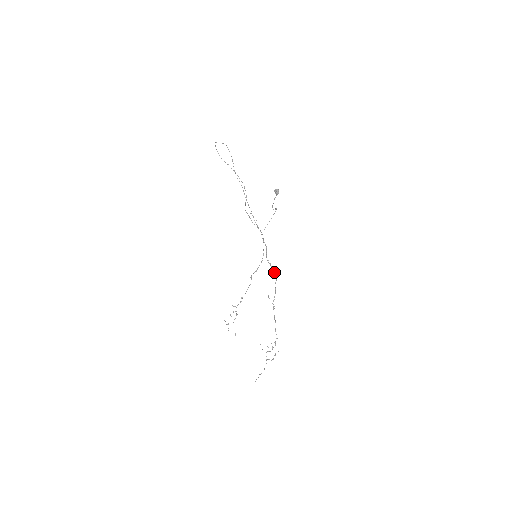
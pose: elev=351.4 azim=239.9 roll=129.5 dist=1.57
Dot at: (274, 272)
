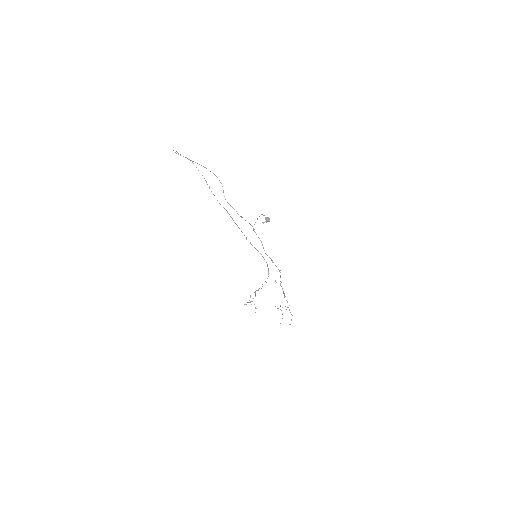
Dot at: (276, 266)
